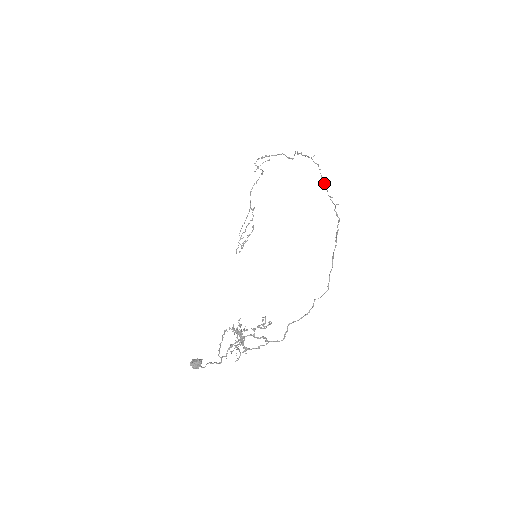
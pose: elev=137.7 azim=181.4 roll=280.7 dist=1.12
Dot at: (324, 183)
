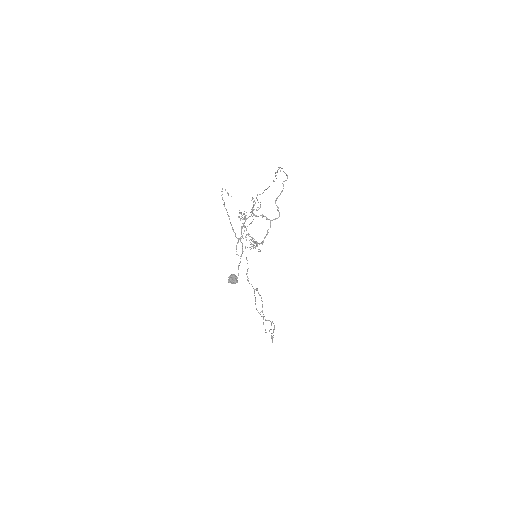
Dot at: (268, 187)
